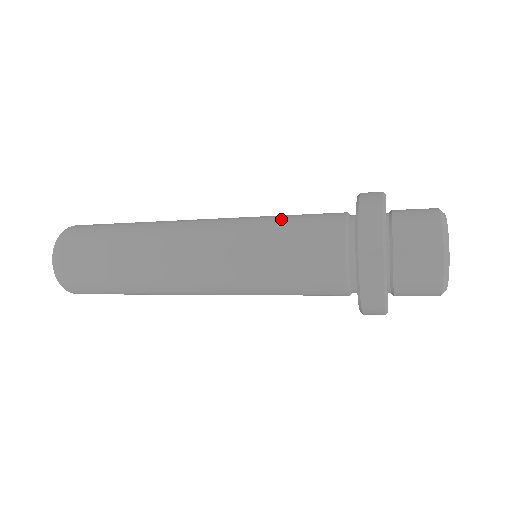
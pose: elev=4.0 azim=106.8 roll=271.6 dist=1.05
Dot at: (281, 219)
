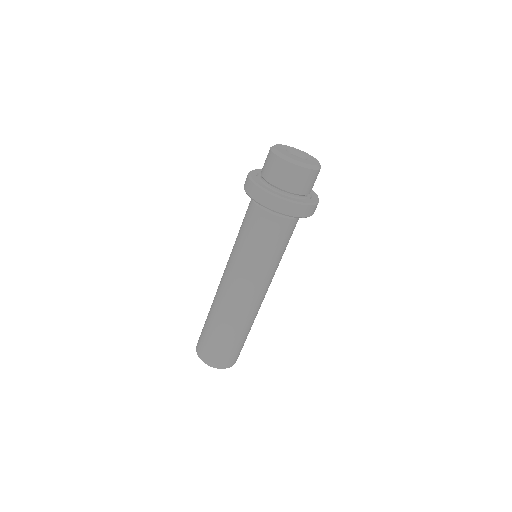
Dot at: occluded
